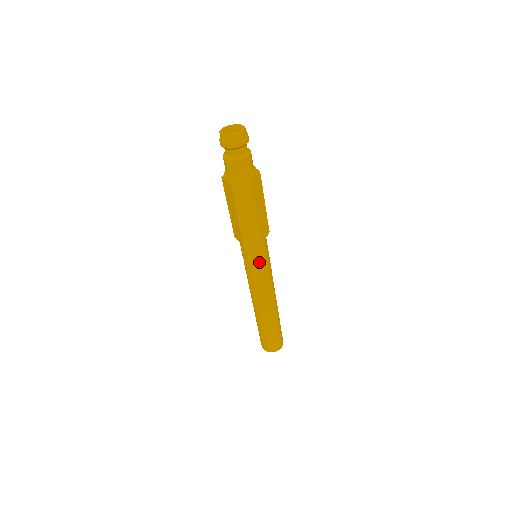
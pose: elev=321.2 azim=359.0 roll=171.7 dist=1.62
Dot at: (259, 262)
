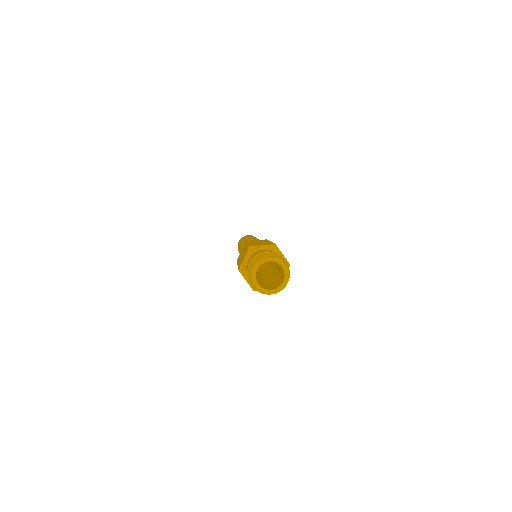
Dot at: occluded
